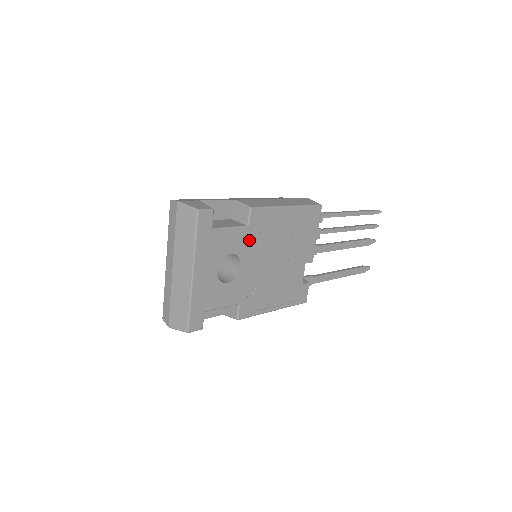
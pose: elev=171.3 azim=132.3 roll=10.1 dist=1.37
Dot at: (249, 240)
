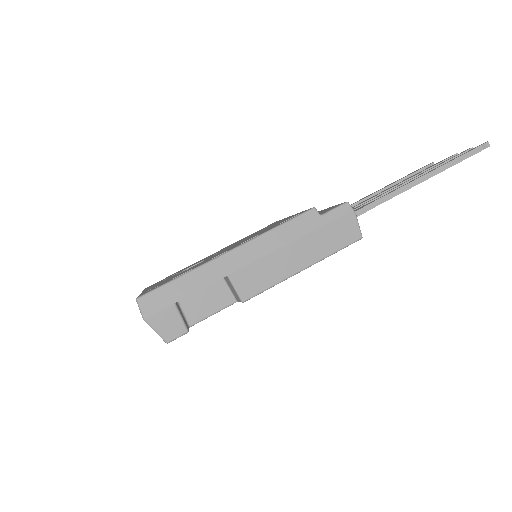
Dot at: occluded
